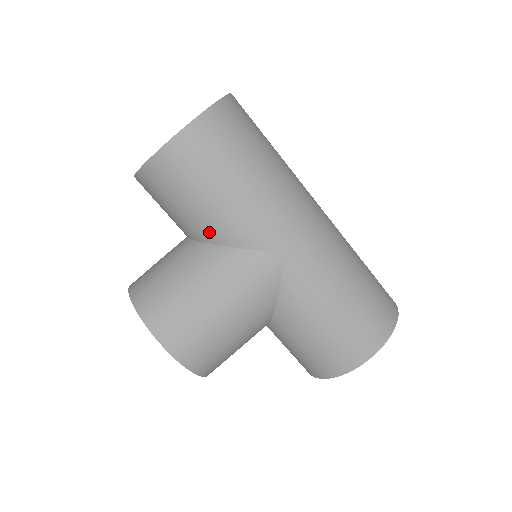
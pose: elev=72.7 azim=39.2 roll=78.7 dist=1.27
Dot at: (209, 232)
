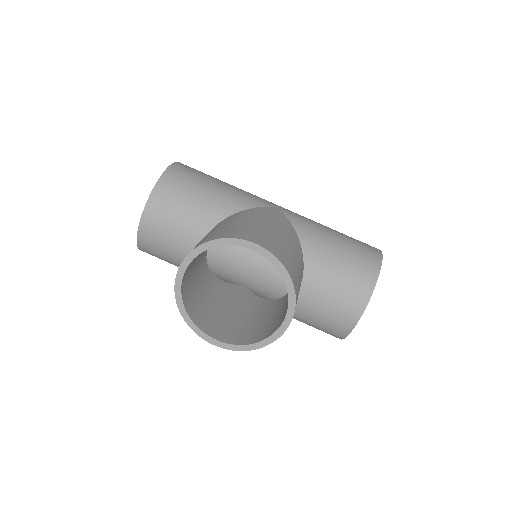
Dot at: (223, 208)
